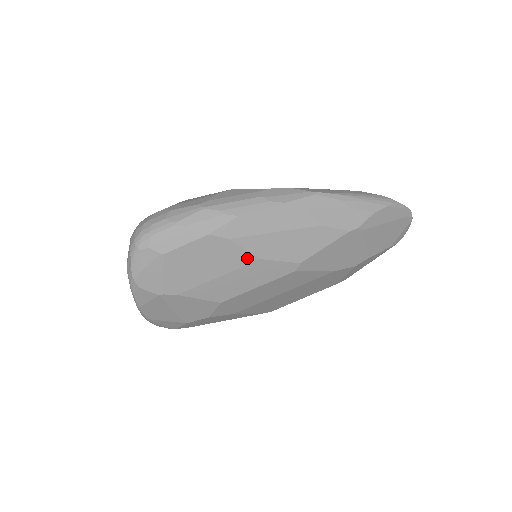
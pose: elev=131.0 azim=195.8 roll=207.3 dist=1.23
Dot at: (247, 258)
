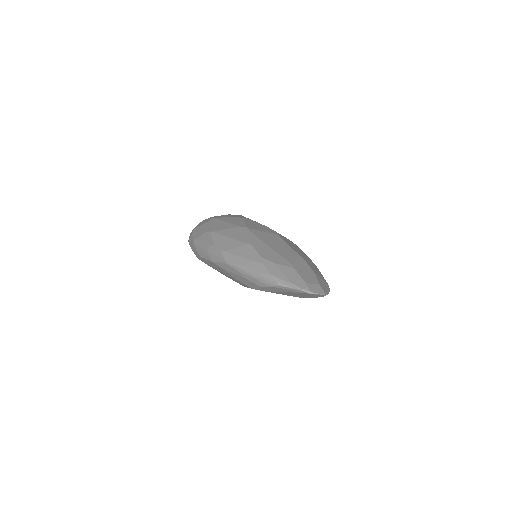
Dot at: occluded
